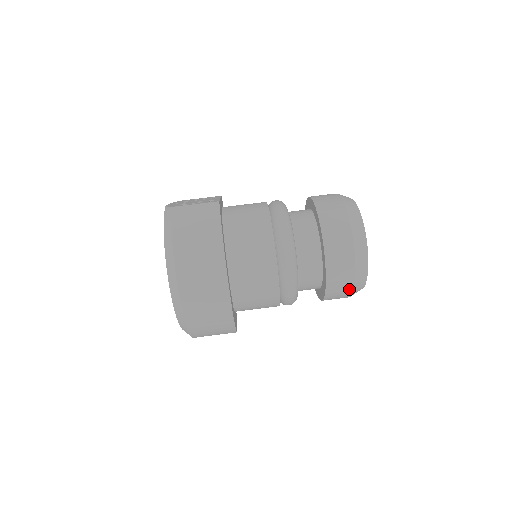
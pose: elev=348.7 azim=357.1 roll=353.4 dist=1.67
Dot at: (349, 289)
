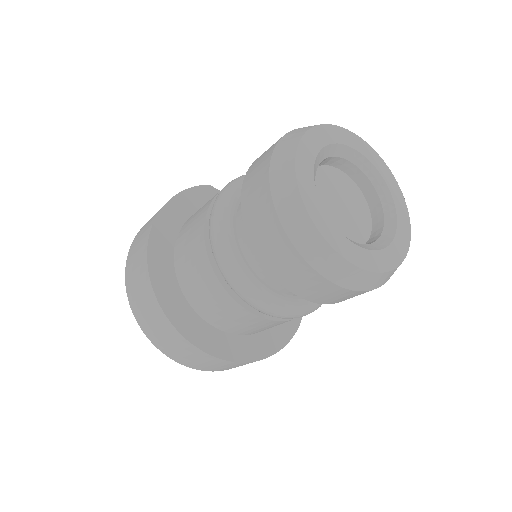
Dot at: (277, 228)
